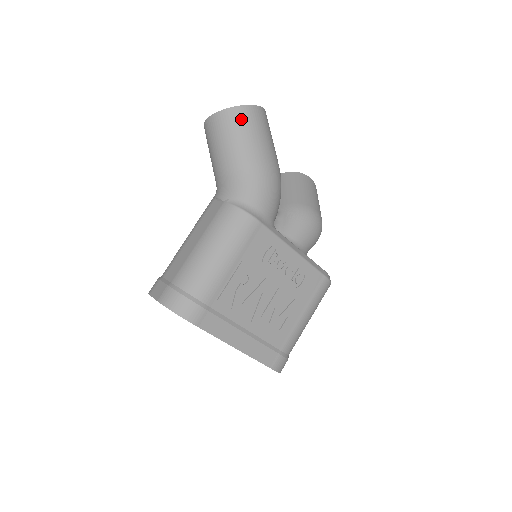
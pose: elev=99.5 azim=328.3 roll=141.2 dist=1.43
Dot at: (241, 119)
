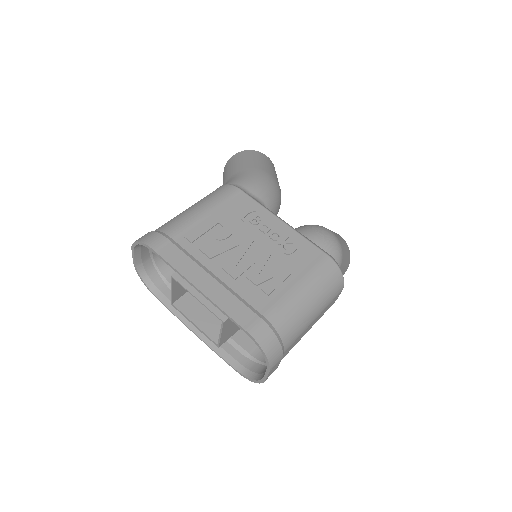
Dot at: (243, 155)
